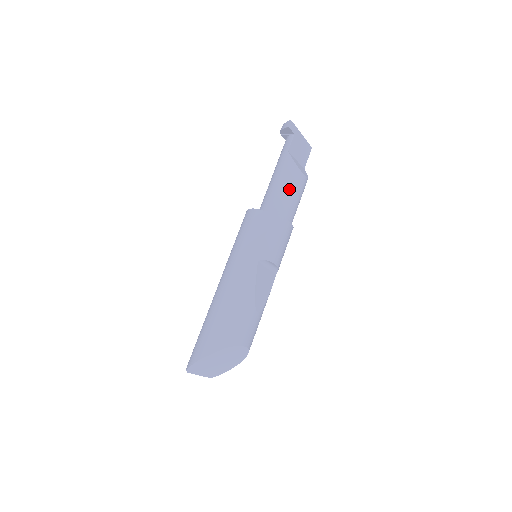
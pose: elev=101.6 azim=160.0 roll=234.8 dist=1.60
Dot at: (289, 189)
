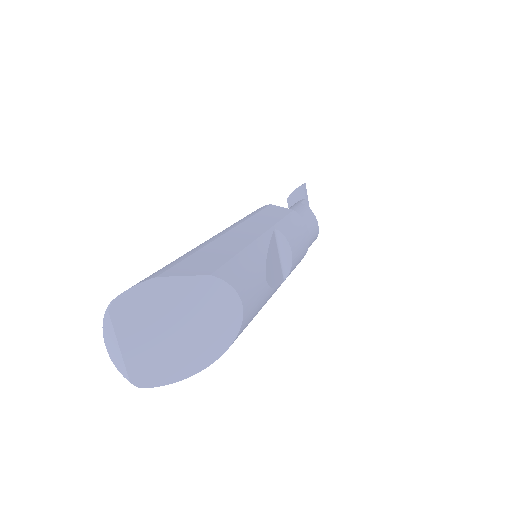
Dot at: (304, 218)
